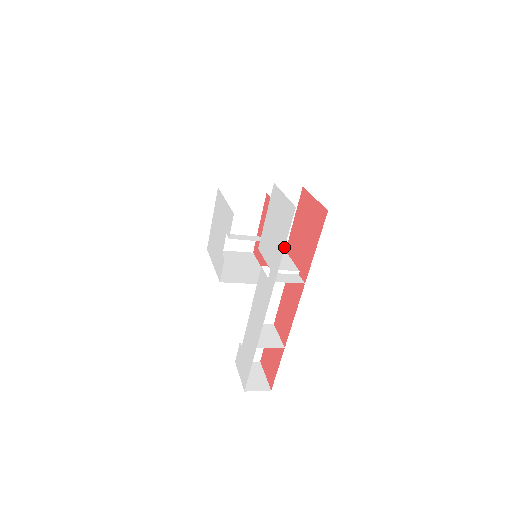
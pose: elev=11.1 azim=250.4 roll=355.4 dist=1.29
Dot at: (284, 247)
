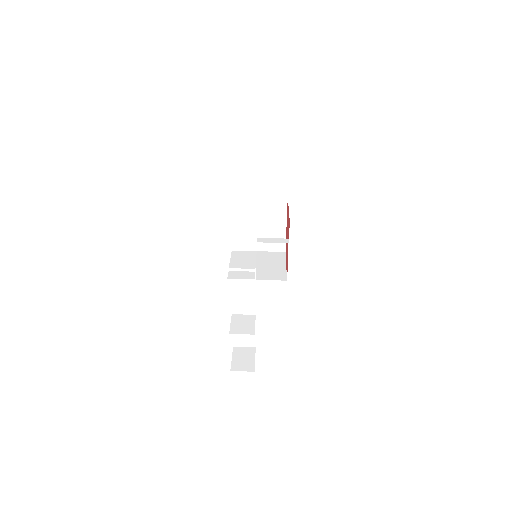
Dot at: occluded
